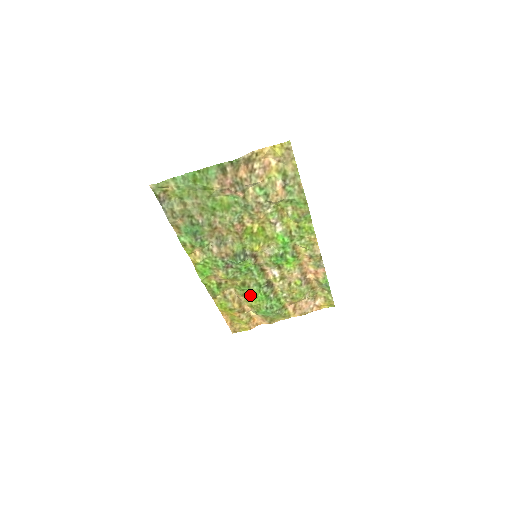
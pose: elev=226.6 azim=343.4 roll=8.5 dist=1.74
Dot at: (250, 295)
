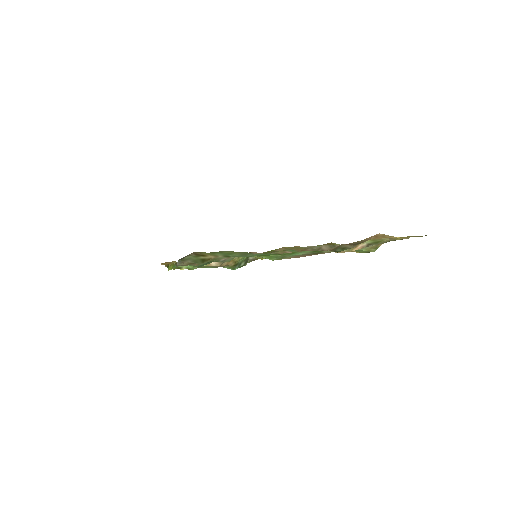
Dot at: occluded
